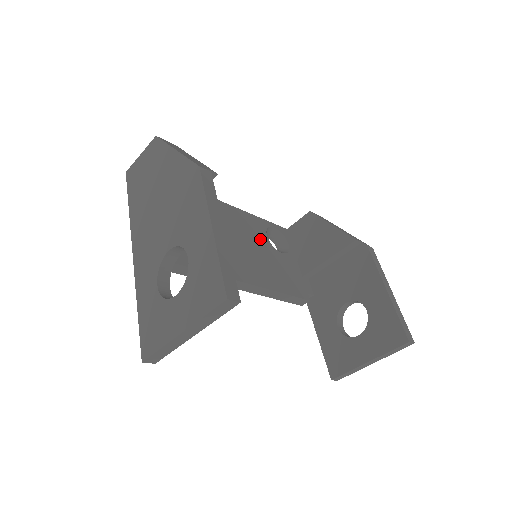
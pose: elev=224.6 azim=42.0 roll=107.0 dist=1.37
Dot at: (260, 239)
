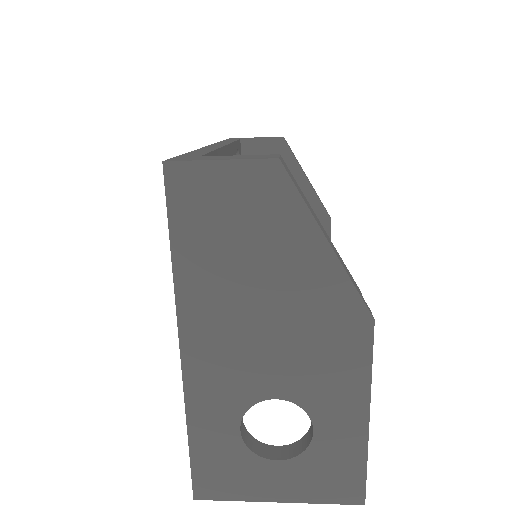
Dot at: occluded
